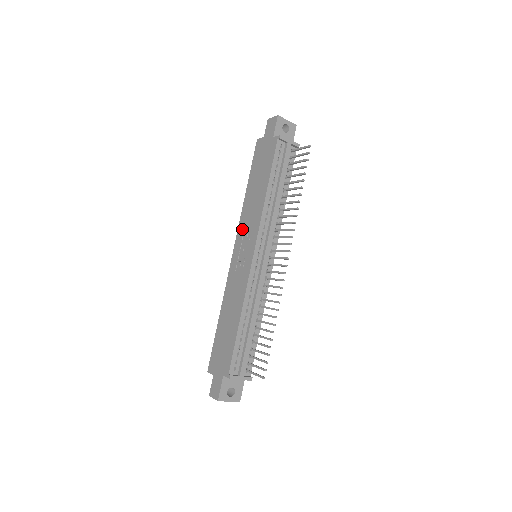
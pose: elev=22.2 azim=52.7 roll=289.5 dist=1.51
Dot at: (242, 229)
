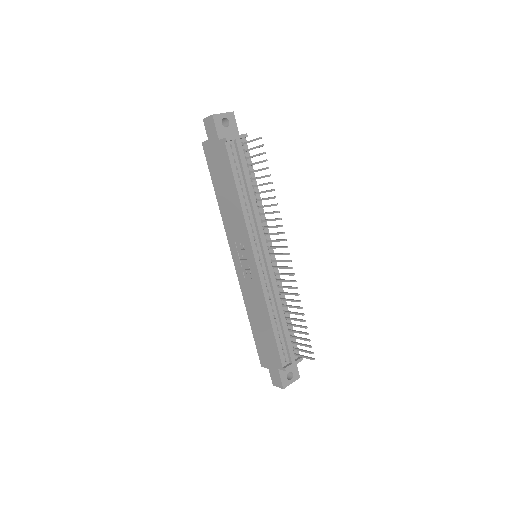
Dot at: (231, 238)
